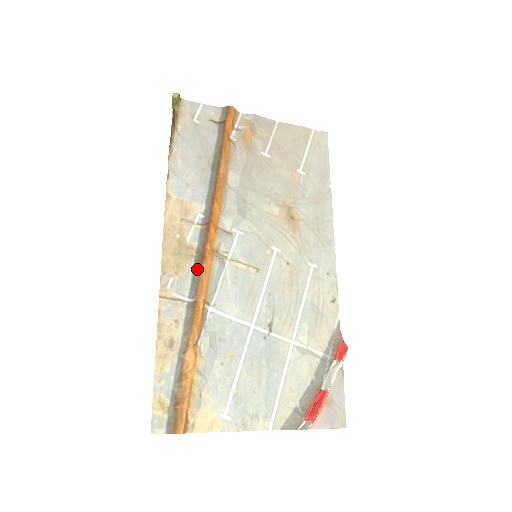
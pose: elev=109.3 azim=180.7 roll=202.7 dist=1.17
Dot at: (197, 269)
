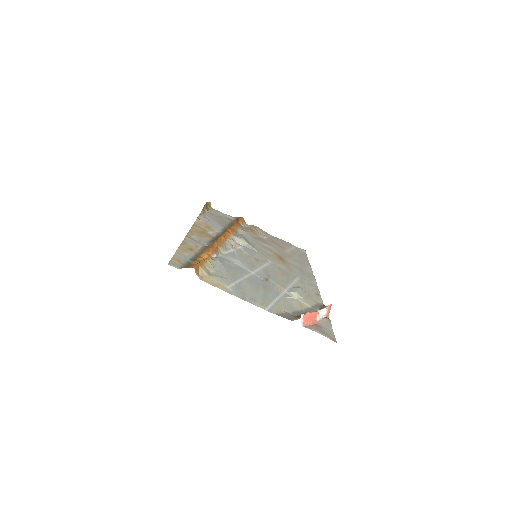
Dot at: (214, 239)
